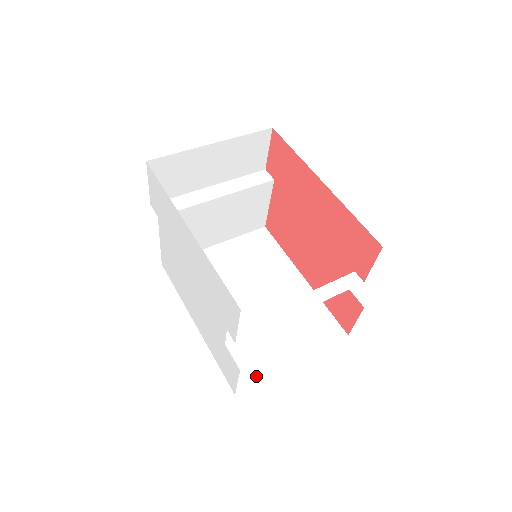
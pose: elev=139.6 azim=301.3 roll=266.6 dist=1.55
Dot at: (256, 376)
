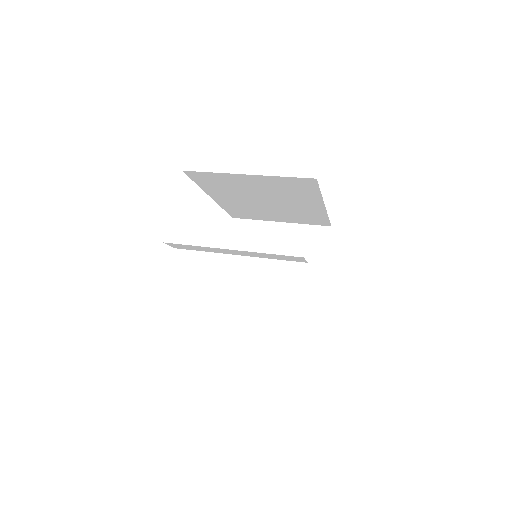
Dot at: occluded
